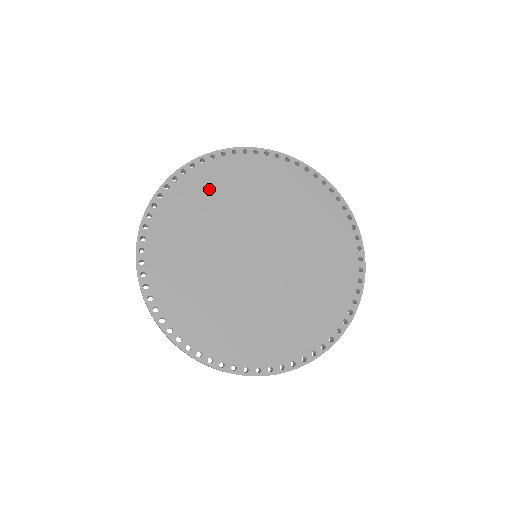
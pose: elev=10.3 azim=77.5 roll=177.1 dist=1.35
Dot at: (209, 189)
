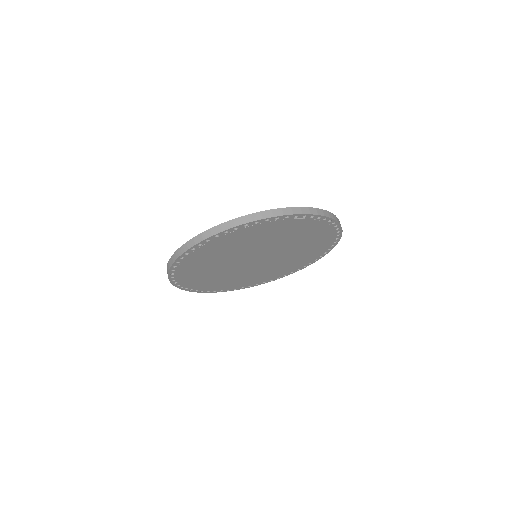
Dot at: (235, 241)
